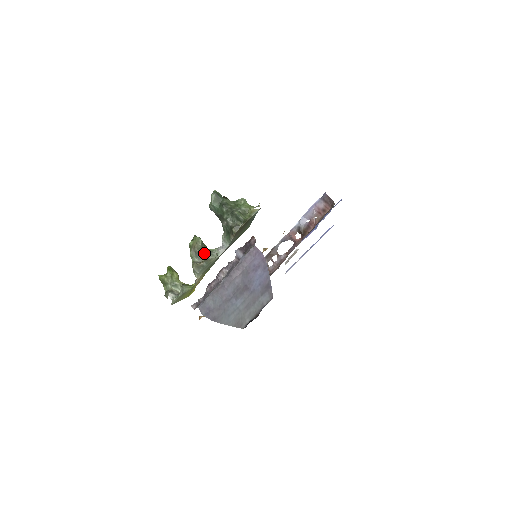
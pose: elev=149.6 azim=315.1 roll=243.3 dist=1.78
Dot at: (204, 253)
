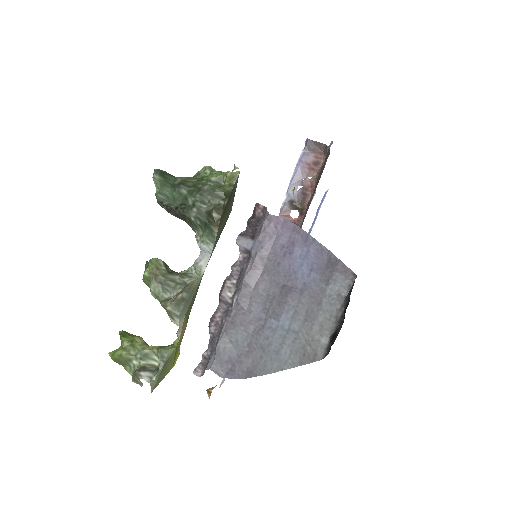
Dot at: (176, 279)
